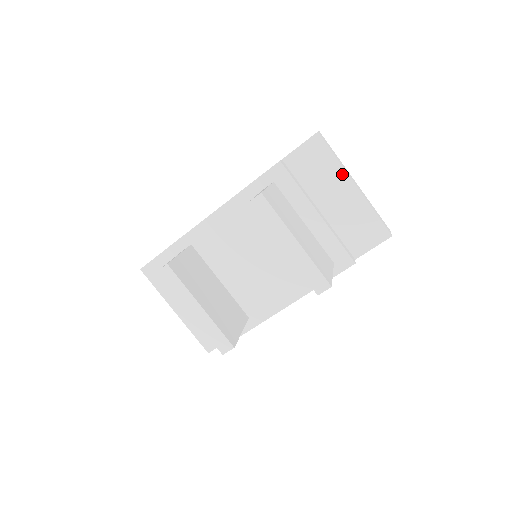
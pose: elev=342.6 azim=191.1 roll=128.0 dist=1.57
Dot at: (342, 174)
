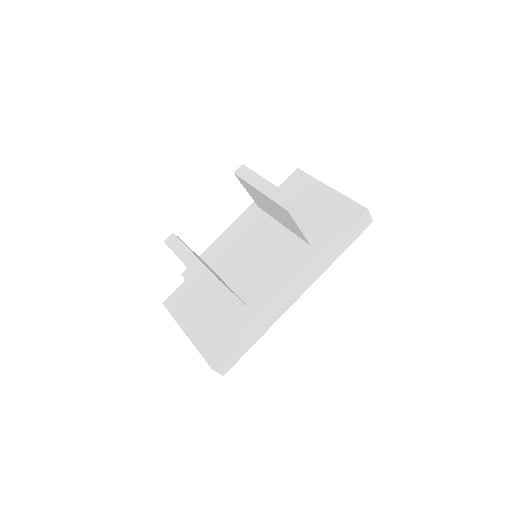
Dot at: (319, 184)
